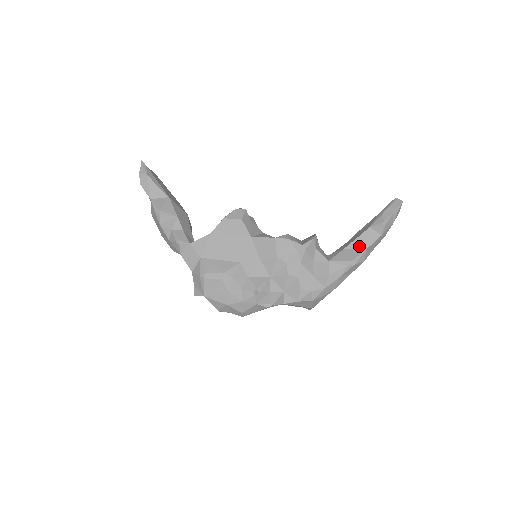
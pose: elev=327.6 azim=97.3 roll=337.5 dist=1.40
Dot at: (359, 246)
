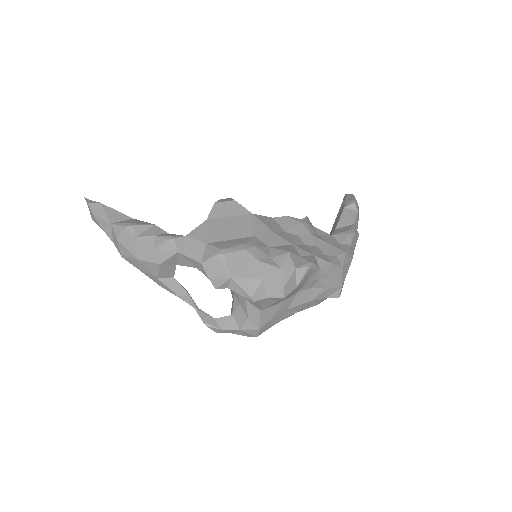
Dot at: (346, 223)
